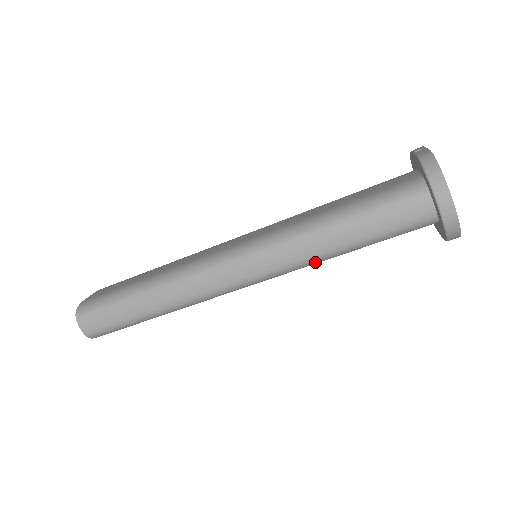
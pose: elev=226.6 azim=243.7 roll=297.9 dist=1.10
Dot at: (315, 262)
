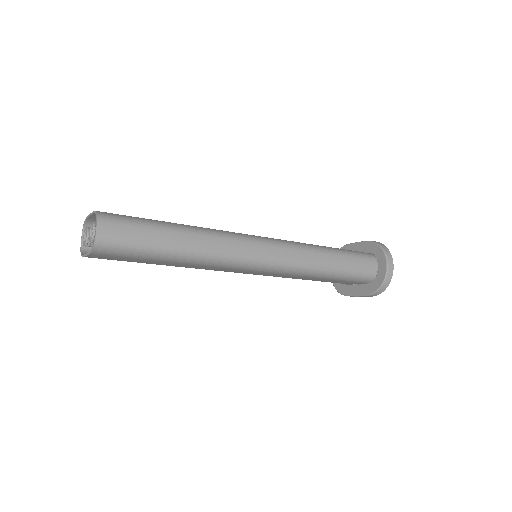
Dot at: (310, 272)
